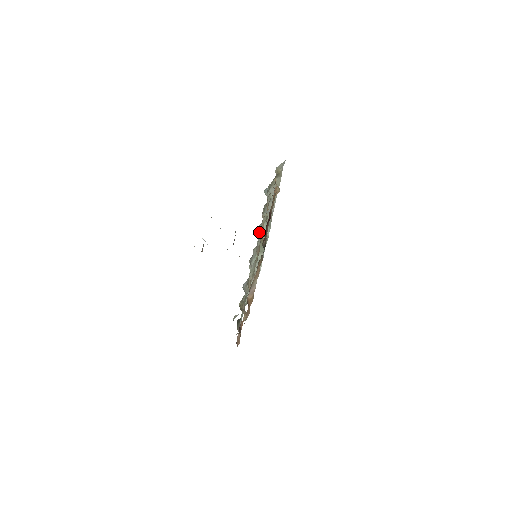
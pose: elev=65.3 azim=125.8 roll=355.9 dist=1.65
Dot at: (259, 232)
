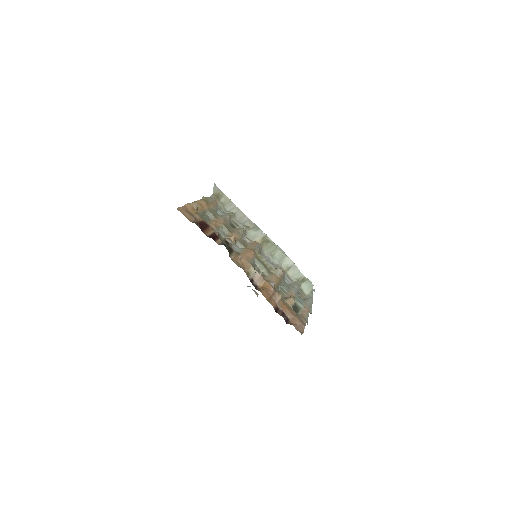
Dot at: (252, 240)
